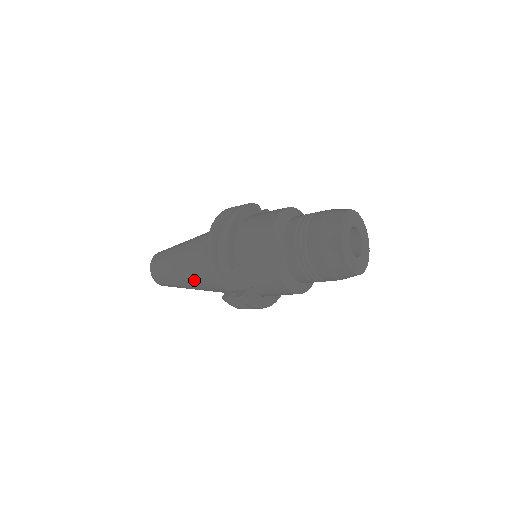
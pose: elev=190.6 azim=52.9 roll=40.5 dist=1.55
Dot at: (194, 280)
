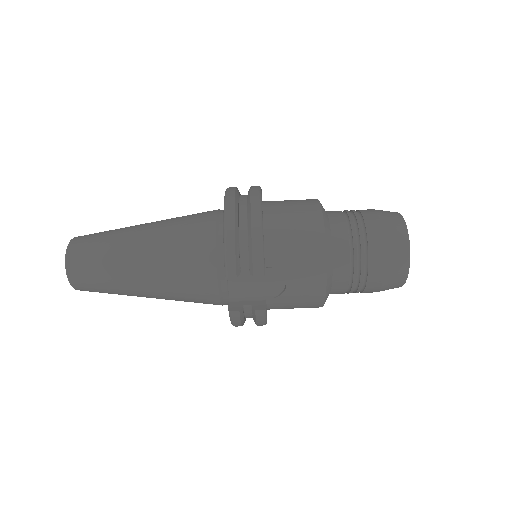
Dot at: (166, 284)
